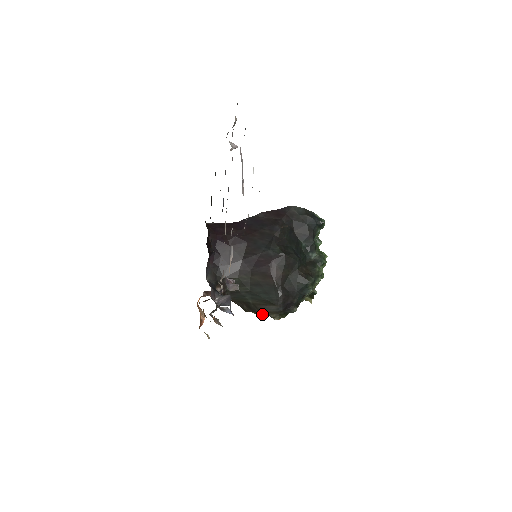
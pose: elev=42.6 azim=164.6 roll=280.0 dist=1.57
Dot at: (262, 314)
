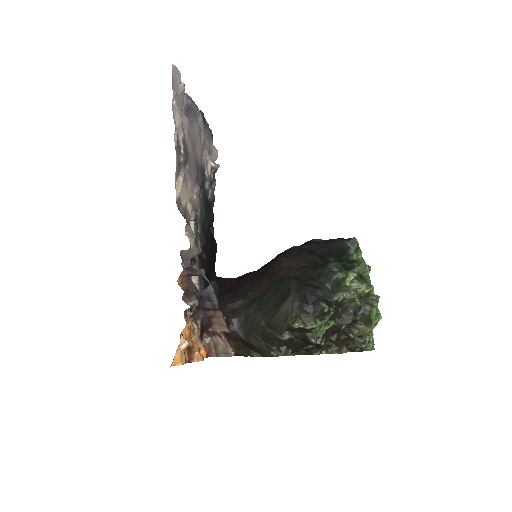
Dot at: (281, 333)
